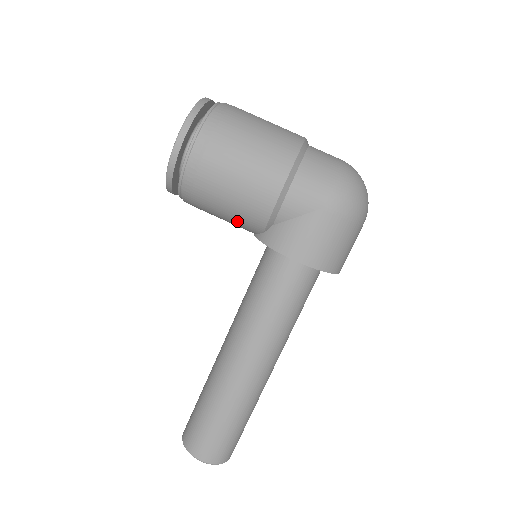
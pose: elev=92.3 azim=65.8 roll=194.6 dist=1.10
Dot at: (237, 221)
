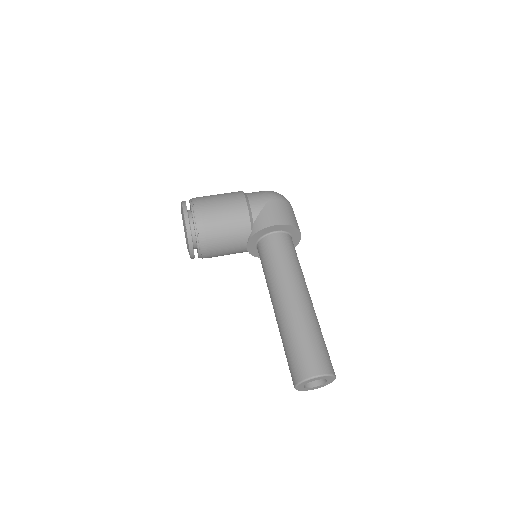
Dot at: (235, 234)
